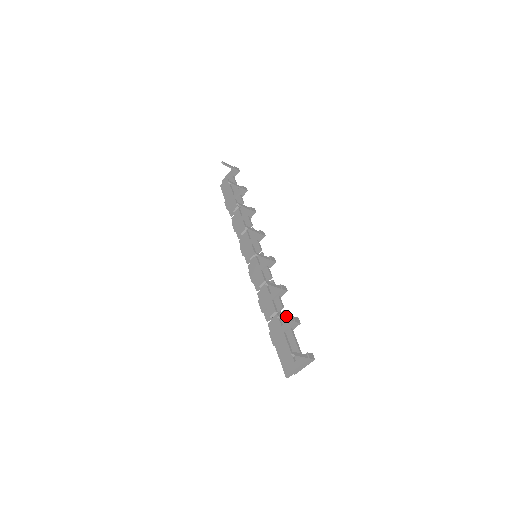
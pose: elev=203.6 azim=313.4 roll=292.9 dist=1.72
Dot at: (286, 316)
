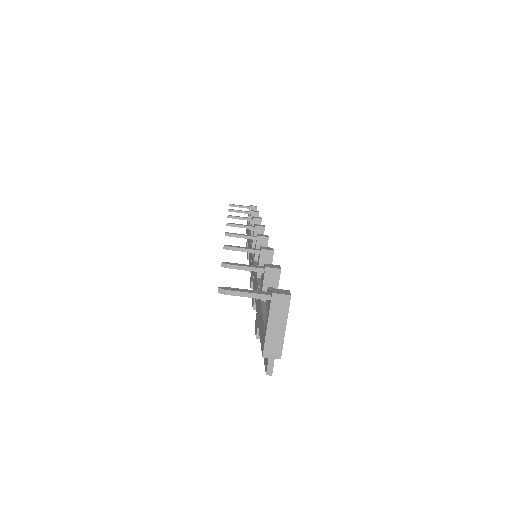
Dot at: occluded
